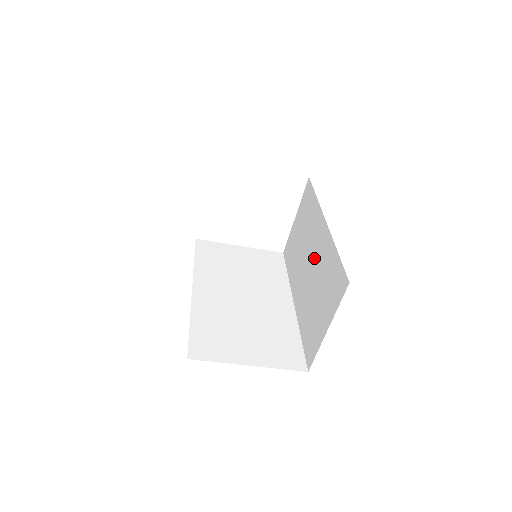
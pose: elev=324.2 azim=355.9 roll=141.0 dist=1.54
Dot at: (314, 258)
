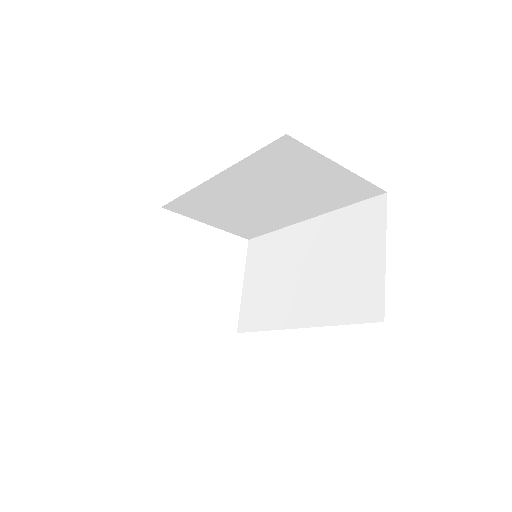
Dot at: (309, 256)
